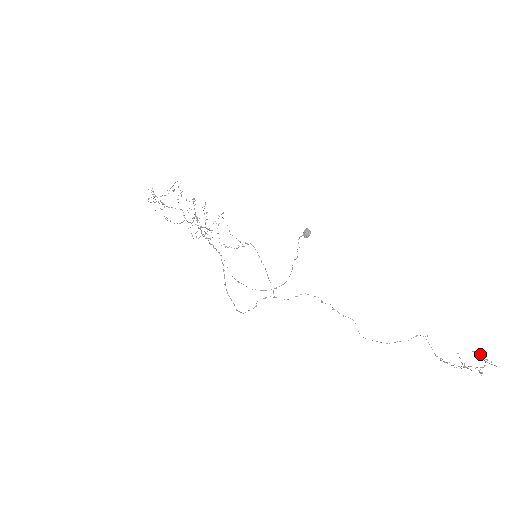
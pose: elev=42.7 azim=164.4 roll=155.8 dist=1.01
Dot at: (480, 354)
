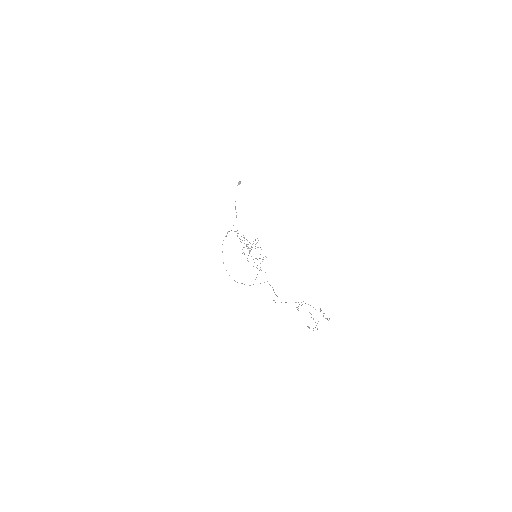
Dot at: occluded
